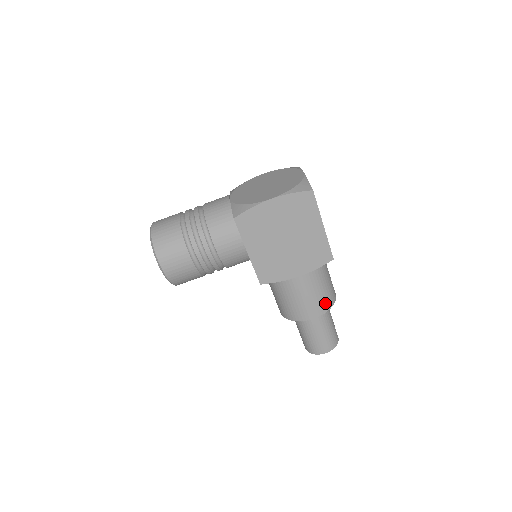
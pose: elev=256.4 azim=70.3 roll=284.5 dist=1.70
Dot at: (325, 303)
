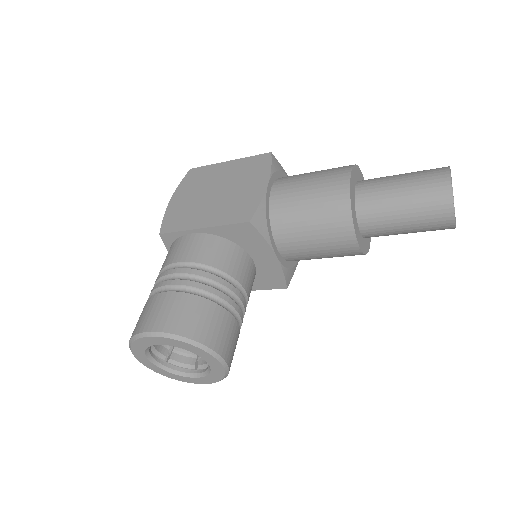
Dot at: (340, 168)
